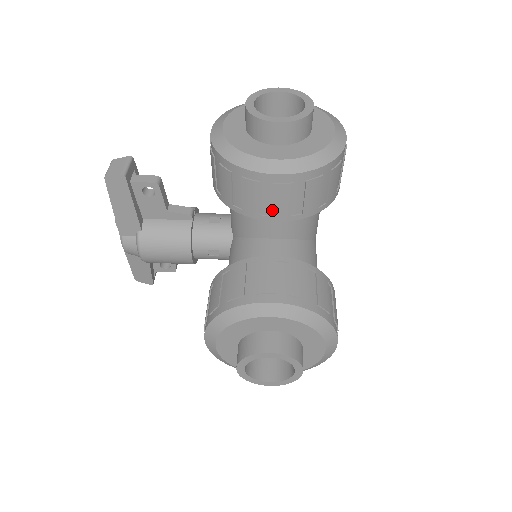
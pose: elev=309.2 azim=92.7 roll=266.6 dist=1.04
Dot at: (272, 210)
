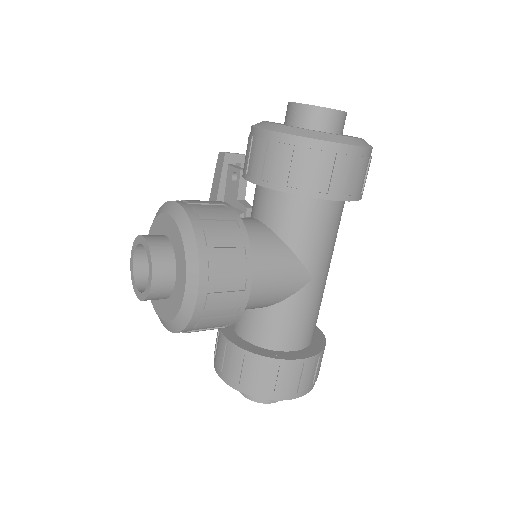
Dot at: (252, 168)
